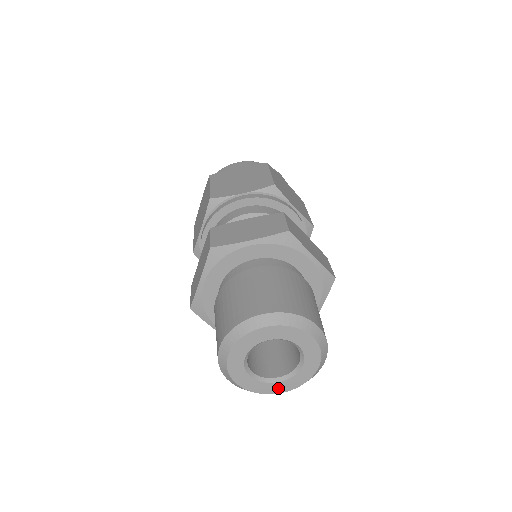
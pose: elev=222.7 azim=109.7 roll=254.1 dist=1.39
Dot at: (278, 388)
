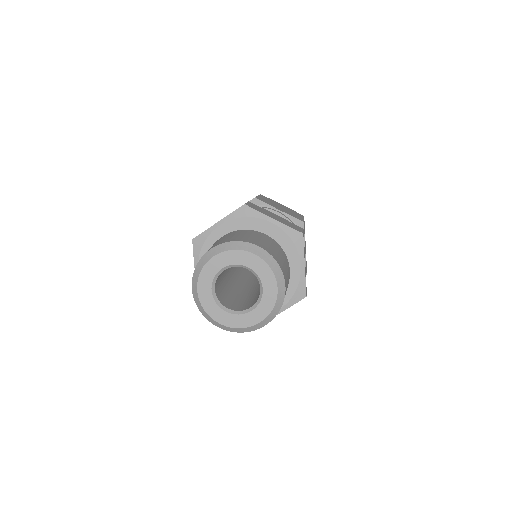
Dot at: (254, 318)
